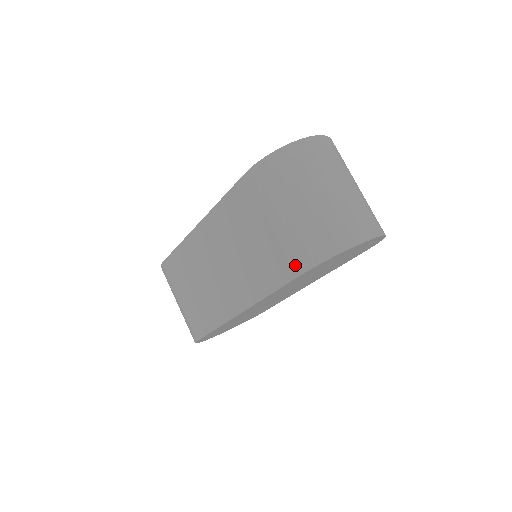
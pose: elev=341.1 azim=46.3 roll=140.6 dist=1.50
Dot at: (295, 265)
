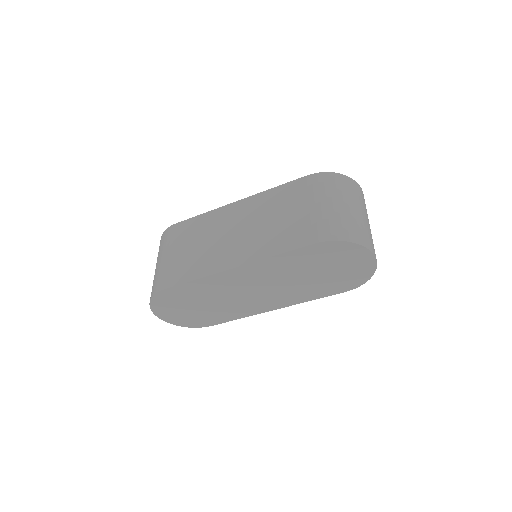
Dot at: (316, 236)
